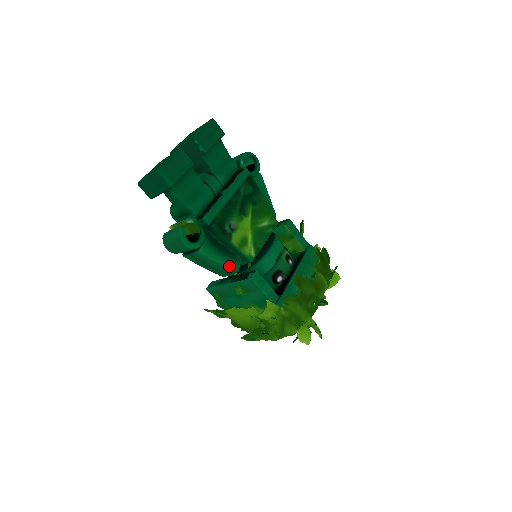
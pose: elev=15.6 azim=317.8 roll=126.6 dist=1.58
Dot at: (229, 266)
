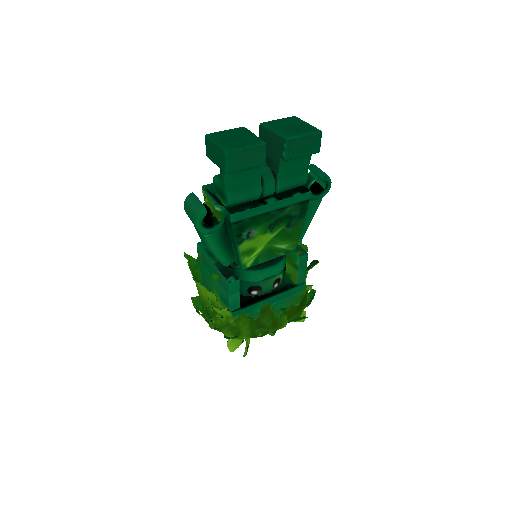
Dot at: (221, 259)
